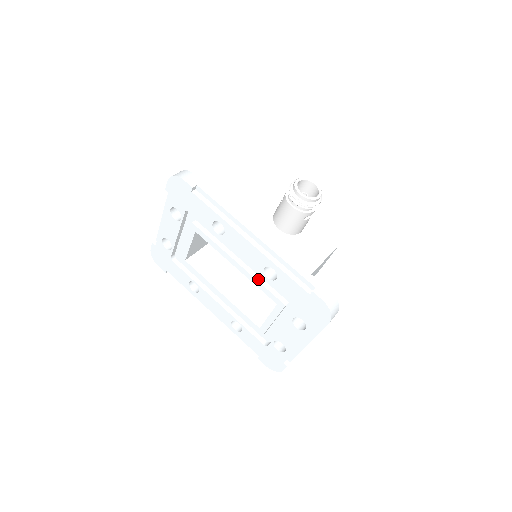
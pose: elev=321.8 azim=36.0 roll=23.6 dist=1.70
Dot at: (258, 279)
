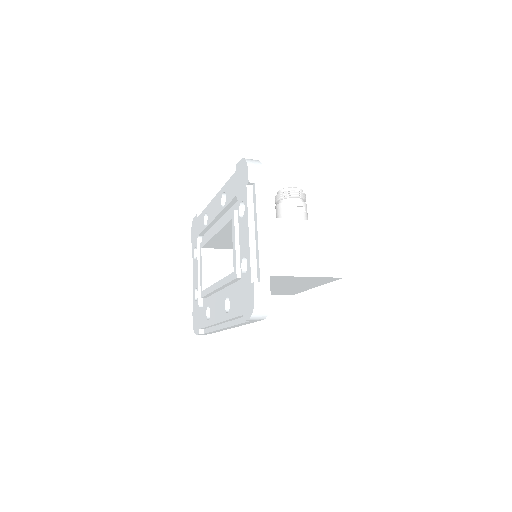
Dot at: occluded
